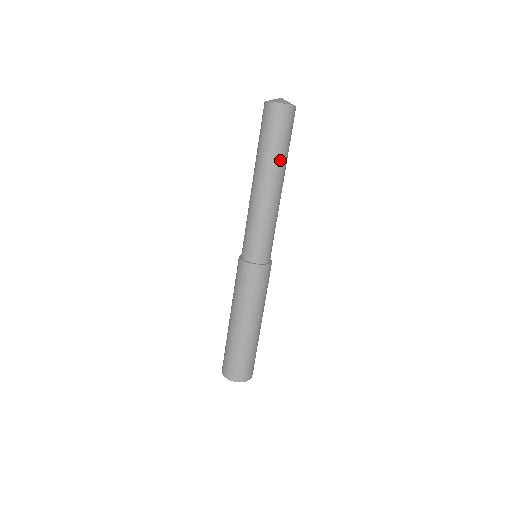
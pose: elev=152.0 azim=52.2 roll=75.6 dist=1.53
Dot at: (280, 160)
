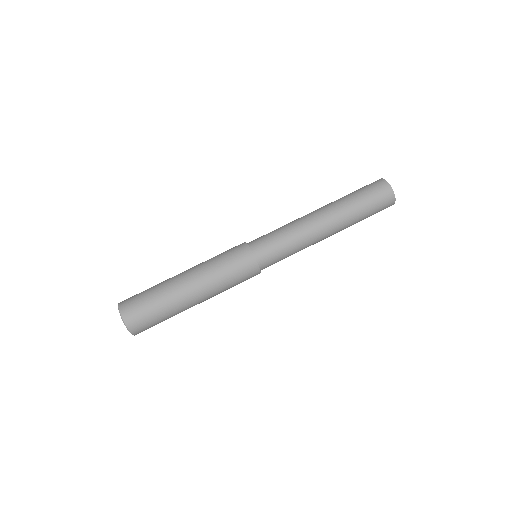
Dot at: (344, 204)
